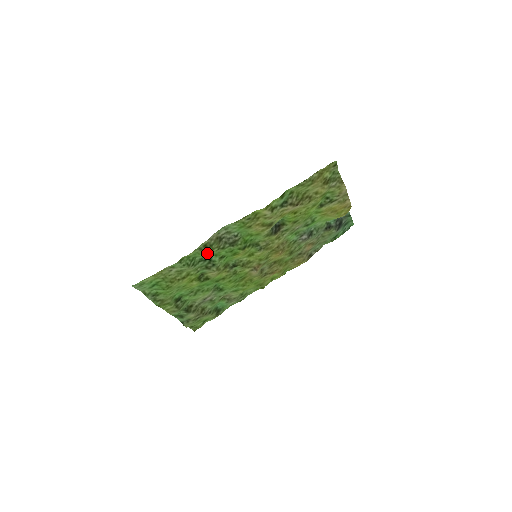
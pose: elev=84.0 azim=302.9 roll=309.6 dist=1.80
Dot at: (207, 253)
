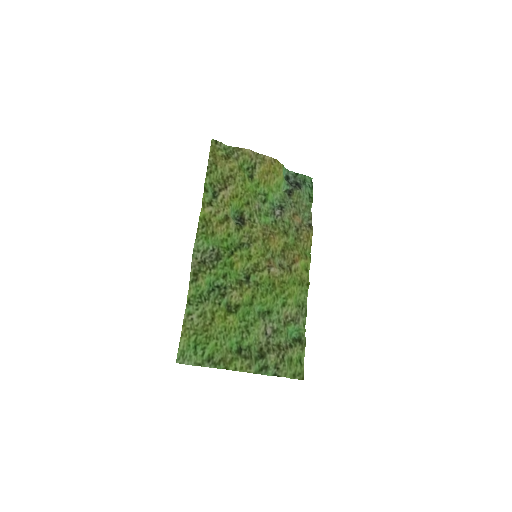
Dot at: (204, 280)
